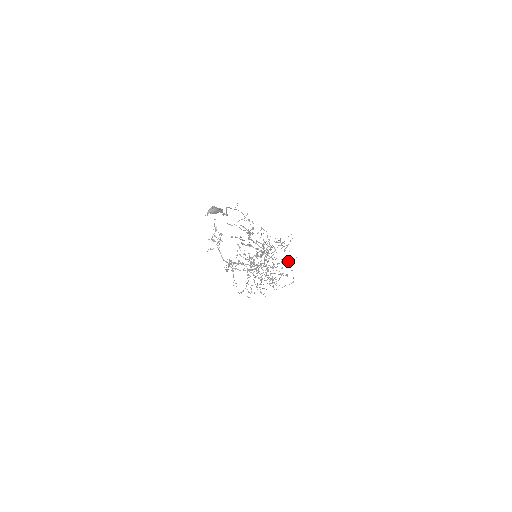
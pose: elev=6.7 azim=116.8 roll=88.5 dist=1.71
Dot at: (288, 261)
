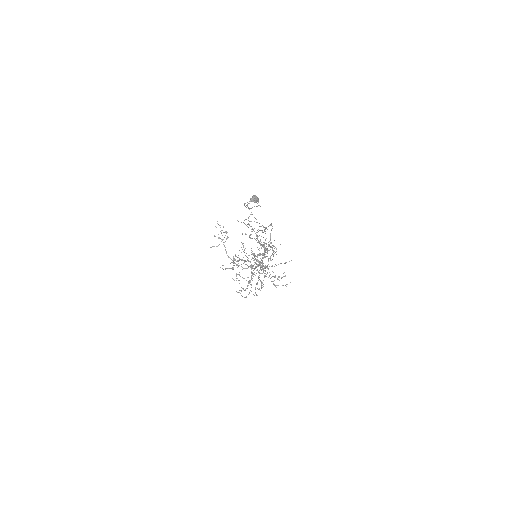
Dot at: (284, 263)
